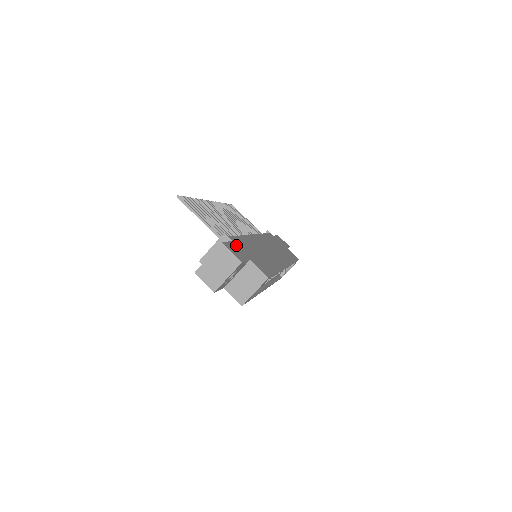
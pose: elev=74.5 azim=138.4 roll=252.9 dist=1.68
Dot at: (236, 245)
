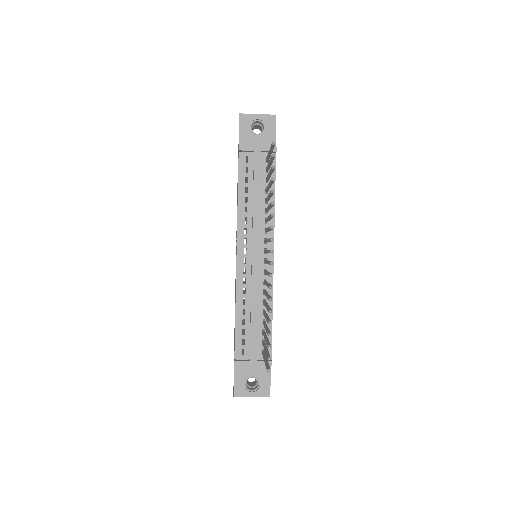
Dot at: occluded
